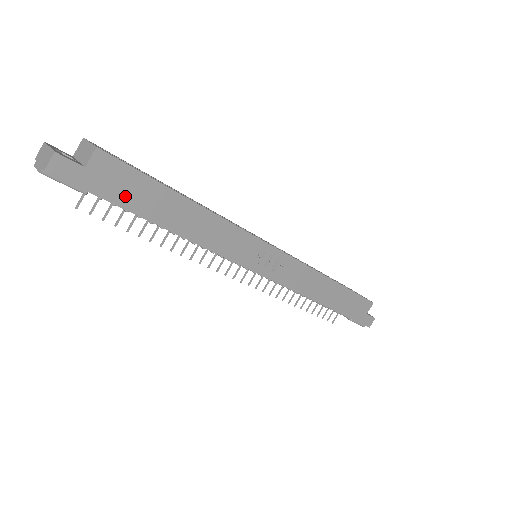
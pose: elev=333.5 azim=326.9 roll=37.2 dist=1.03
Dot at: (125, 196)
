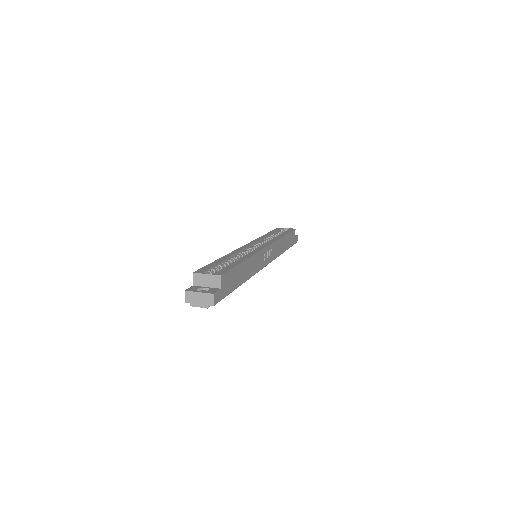
Dot at: (231, 285)
